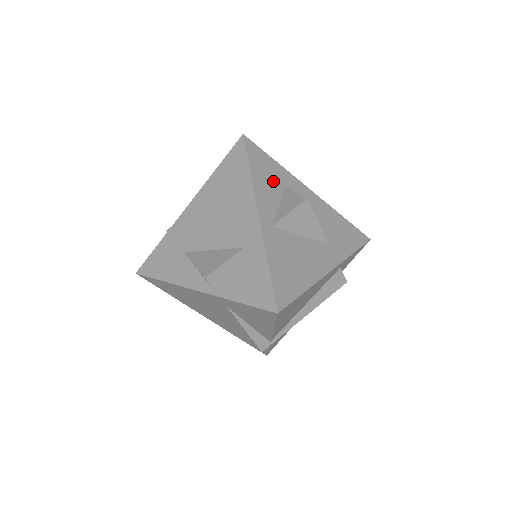
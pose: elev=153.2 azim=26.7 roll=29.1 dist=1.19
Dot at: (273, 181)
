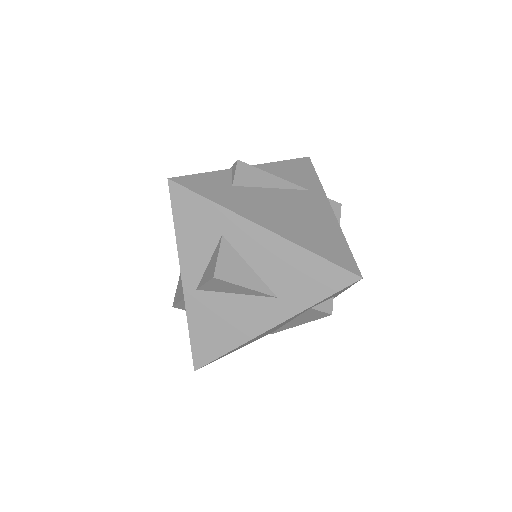
Dot at: (205, 232)
